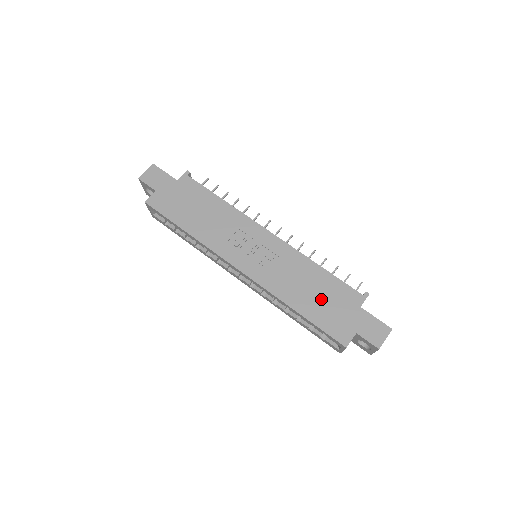
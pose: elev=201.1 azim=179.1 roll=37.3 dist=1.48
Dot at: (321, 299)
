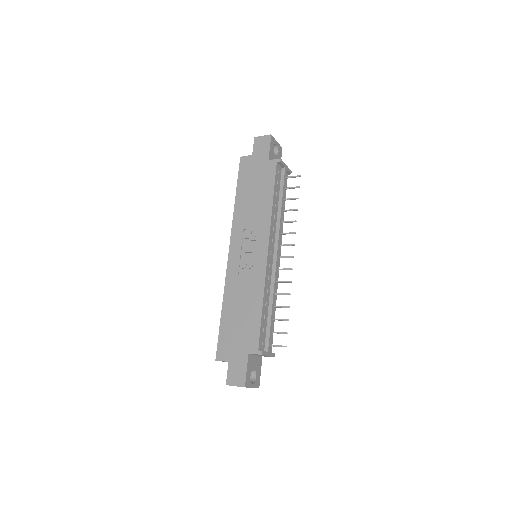
Dot at: (239, 321)
